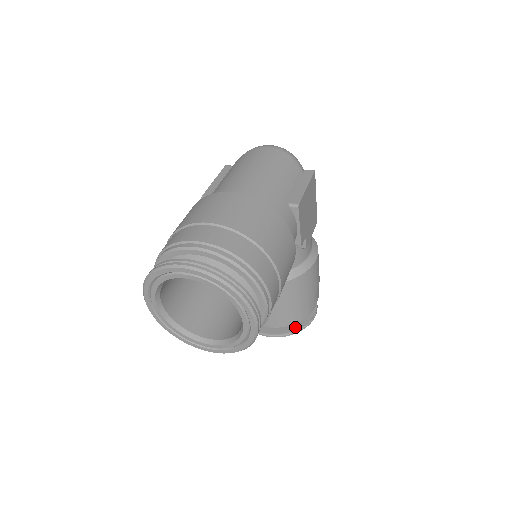
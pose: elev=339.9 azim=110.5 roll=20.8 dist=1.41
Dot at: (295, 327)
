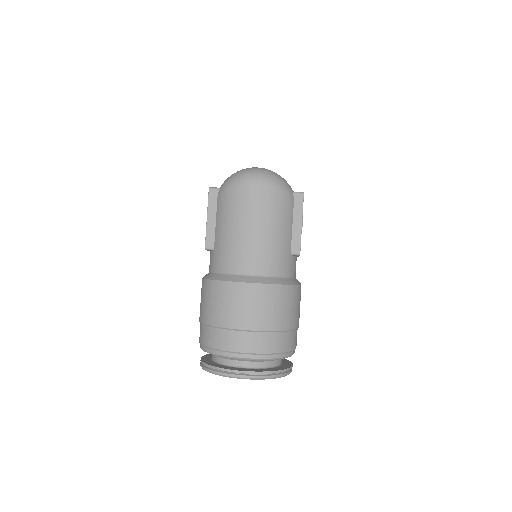
Dot at: occluded
